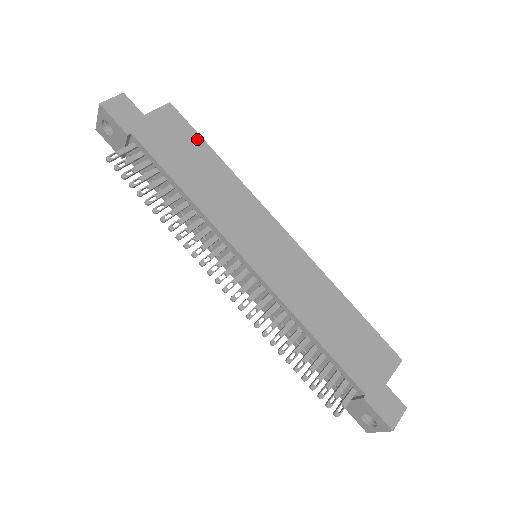
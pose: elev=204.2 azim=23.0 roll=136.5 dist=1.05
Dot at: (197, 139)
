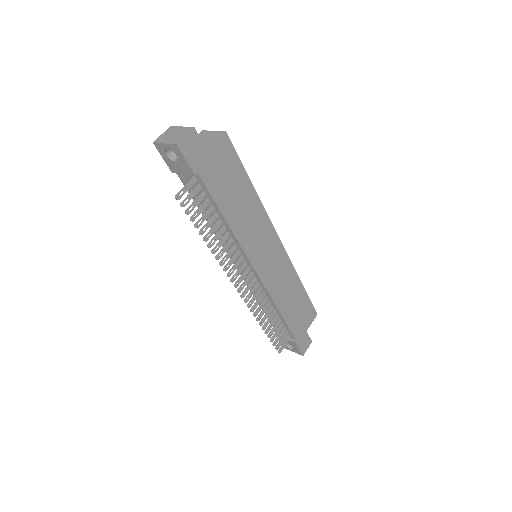
Dot at: (240, 169)
